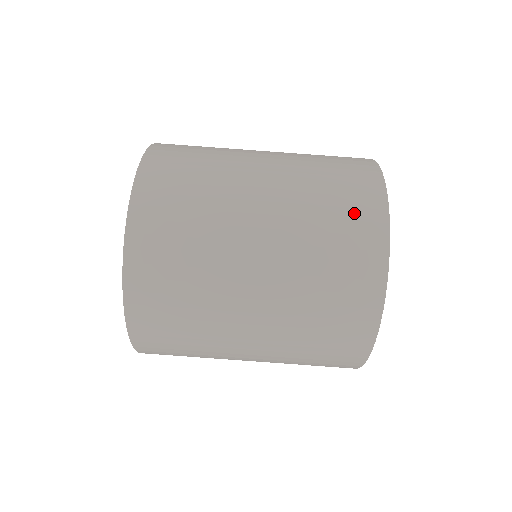
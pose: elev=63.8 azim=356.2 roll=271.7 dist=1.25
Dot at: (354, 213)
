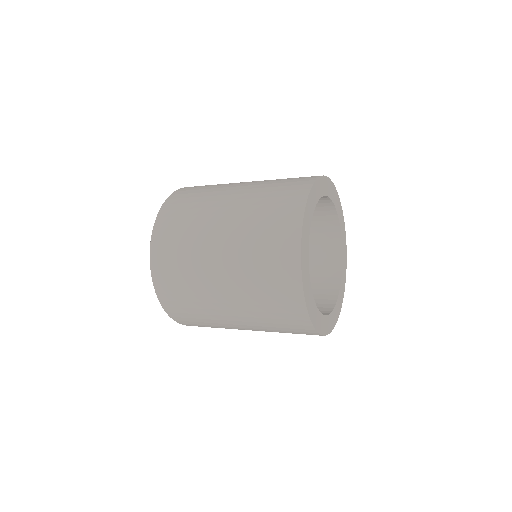
Dot at: (280, 293)
